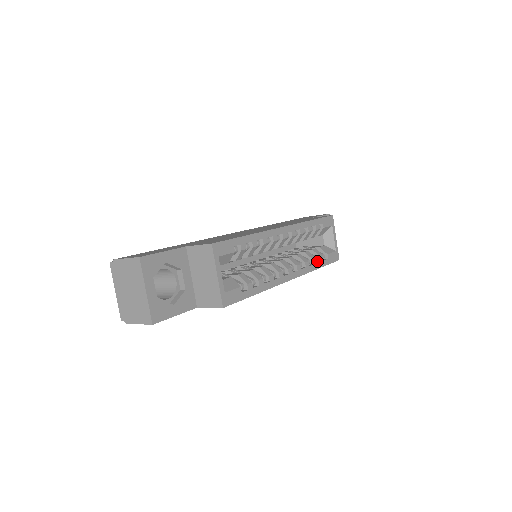
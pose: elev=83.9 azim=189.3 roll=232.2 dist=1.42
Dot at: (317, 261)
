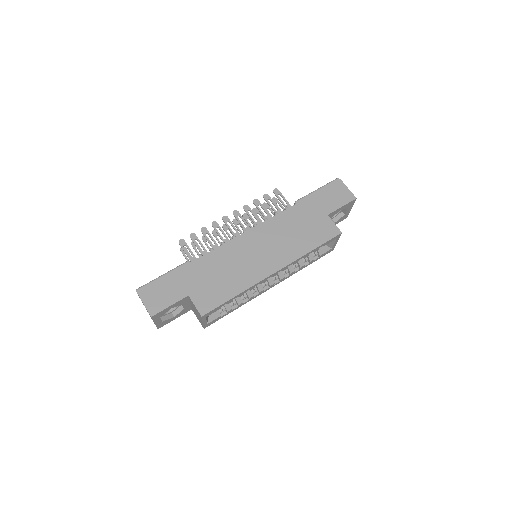
Dot at: (307, 260)
